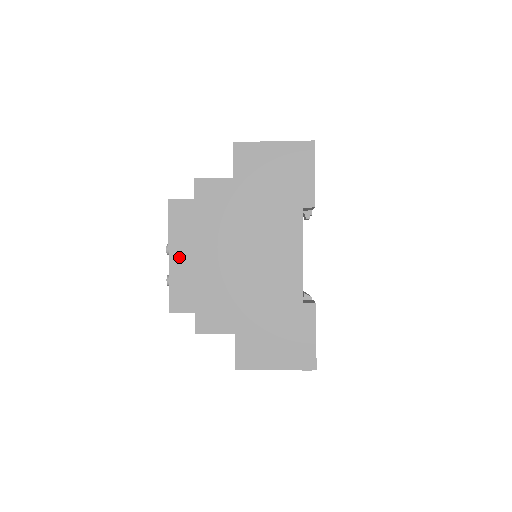
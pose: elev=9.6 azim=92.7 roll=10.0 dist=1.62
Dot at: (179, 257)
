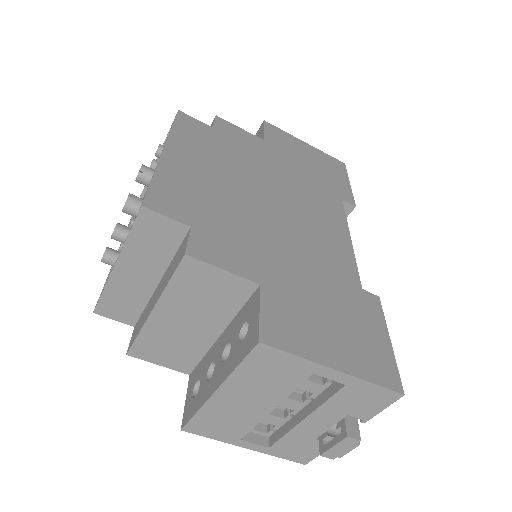
Dot at: (180, 158)
